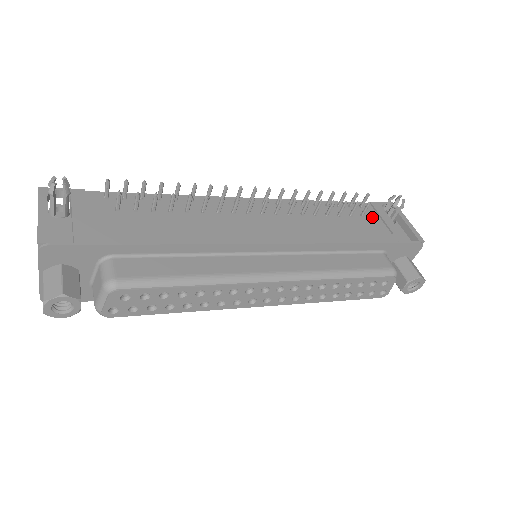
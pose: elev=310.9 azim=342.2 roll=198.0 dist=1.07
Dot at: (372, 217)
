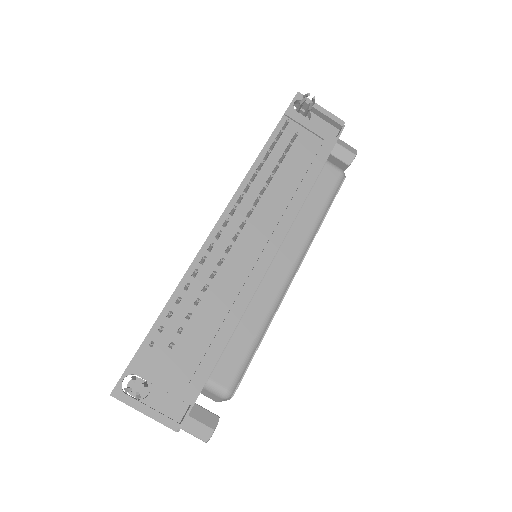
Dot at: occluded
